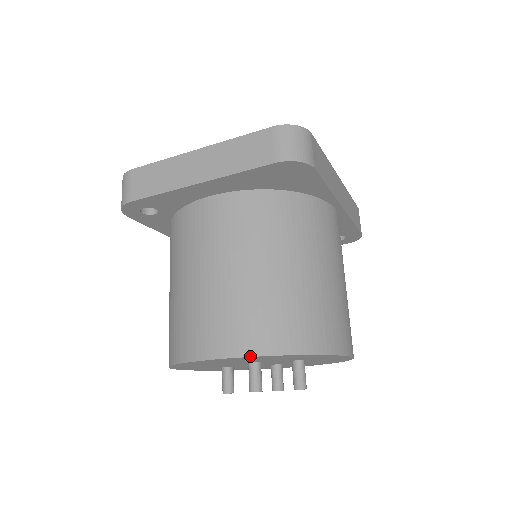
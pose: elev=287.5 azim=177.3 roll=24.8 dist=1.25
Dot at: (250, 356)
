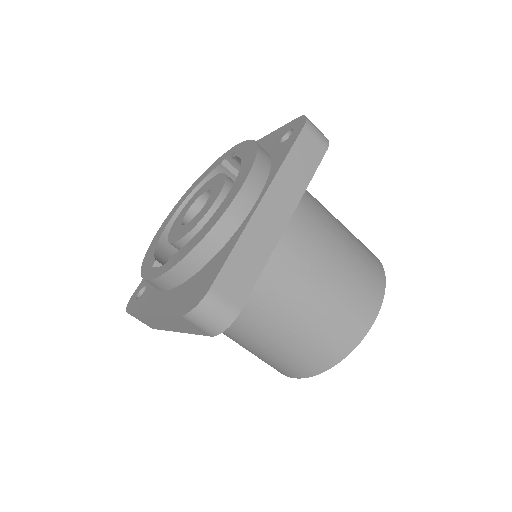
Dot at: (308, 377)
